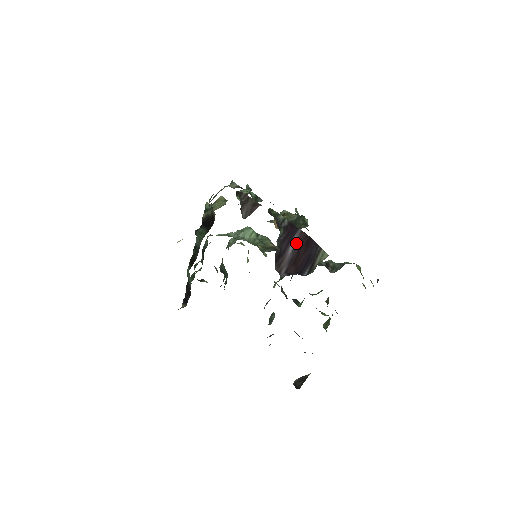
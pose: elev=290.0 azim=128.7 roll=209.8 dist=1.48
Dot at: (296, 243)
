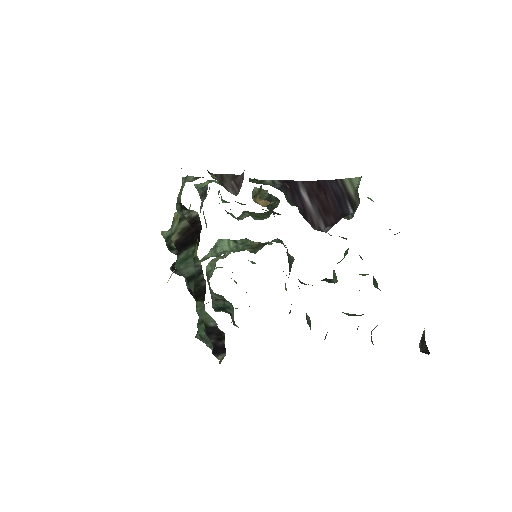
Dot at: (308, 194)
